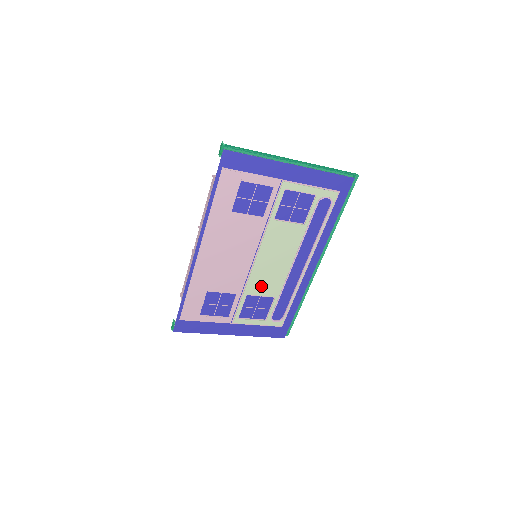
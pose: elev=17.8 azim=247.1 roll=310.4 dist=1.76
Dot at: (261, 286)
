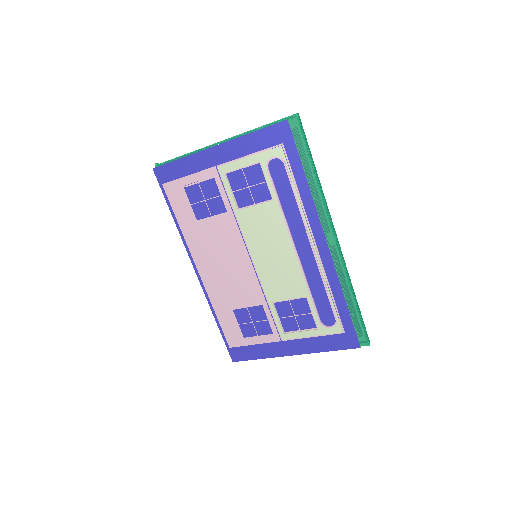
Dot at: (280, 288)
